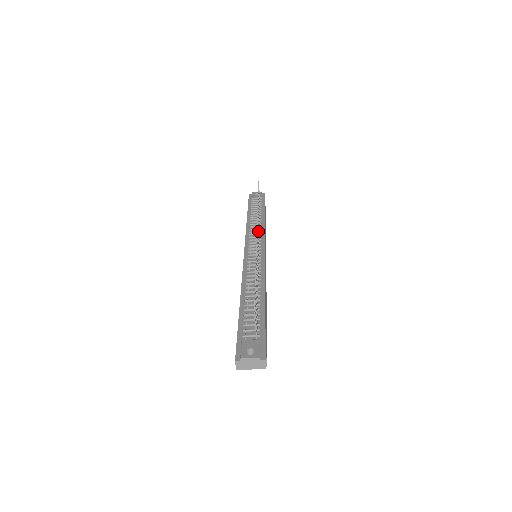
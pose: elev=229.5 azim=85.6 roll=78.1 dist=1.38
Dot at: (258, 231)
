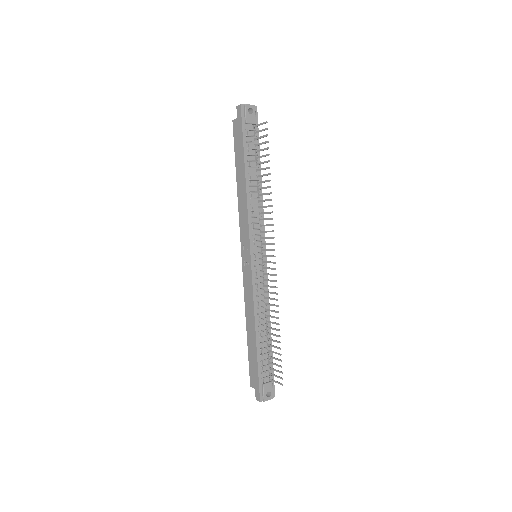
Dot at: (267, 237)
